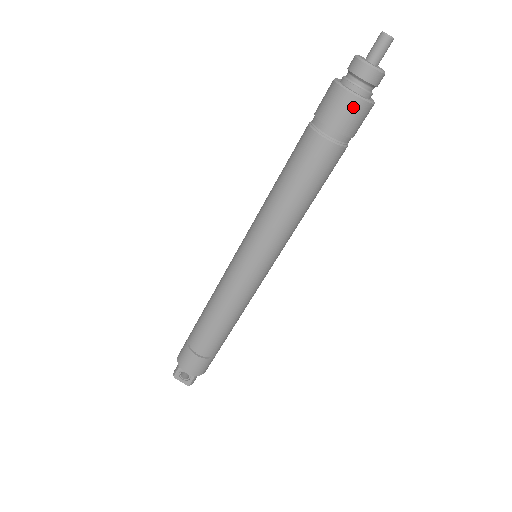
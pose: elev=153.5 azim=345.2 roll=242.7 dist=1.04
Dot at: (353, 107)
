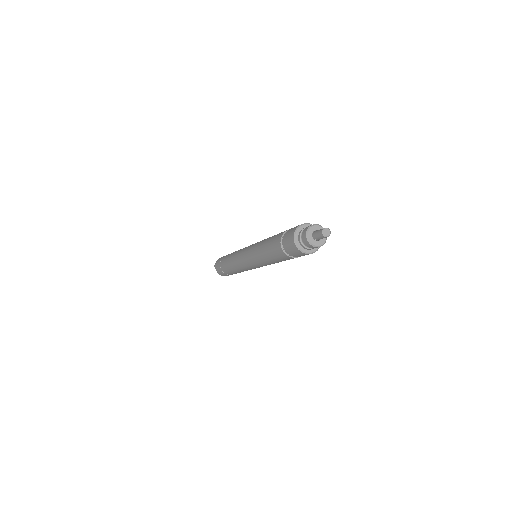
Dot at: (298, 252)
